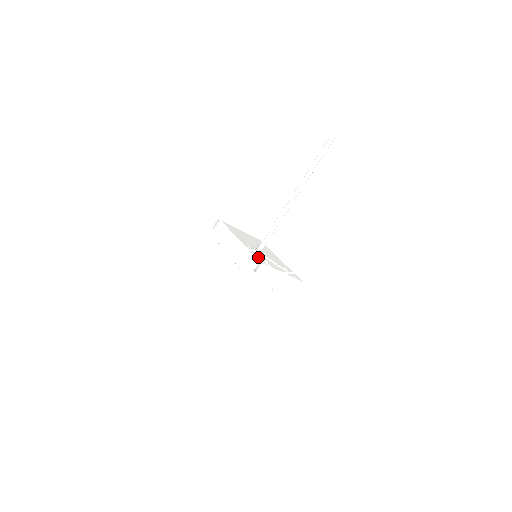
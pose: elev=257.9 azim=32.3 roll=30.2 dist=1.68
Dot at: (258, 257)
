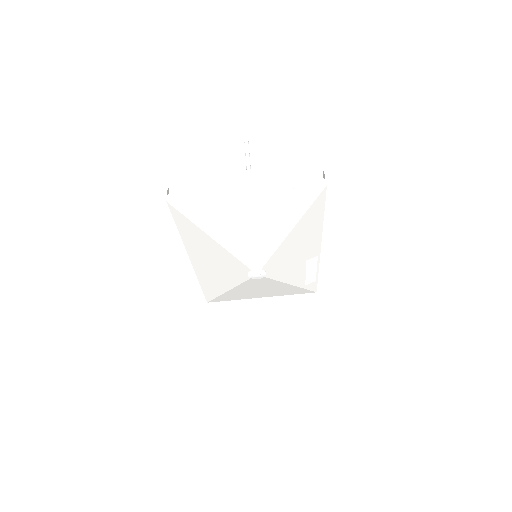
Dot at: (291, 280)
